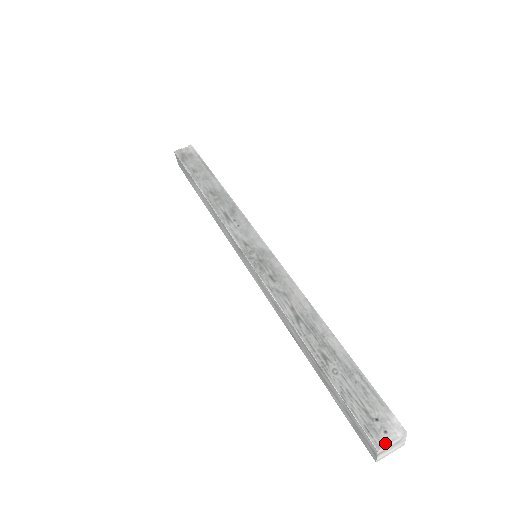
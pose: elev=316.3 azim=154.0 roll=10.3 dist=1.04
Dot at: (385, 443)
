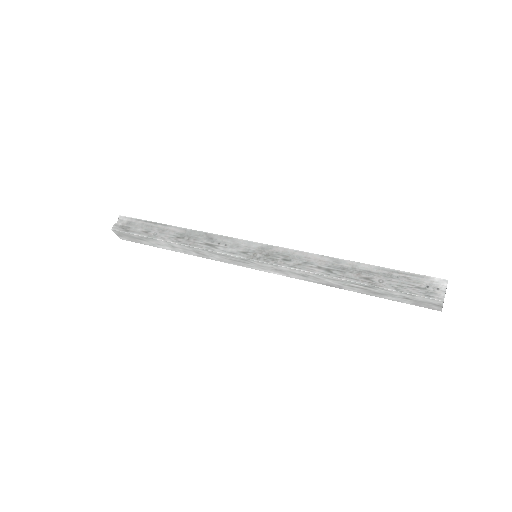
Dot at: (443, 294)
